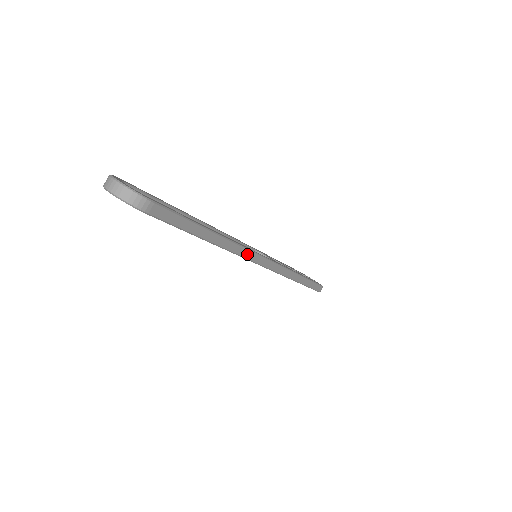
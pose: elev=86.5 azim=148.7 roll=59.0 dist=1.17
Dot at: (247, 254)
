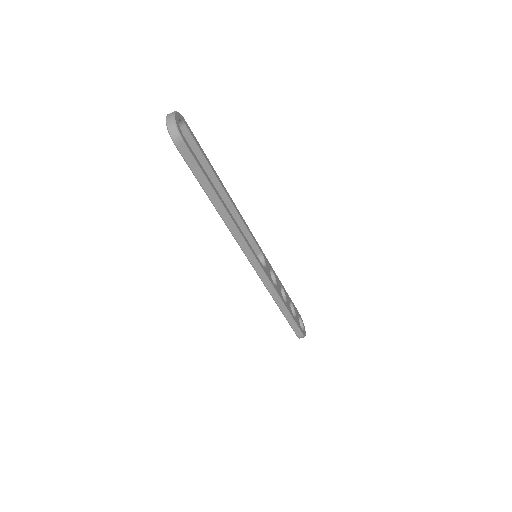
Dot at: (240, 240)
